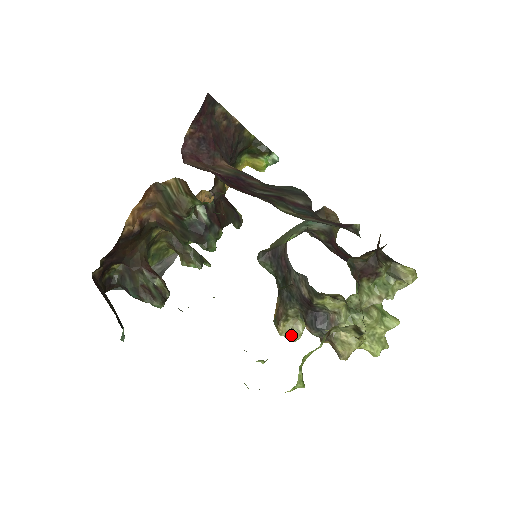
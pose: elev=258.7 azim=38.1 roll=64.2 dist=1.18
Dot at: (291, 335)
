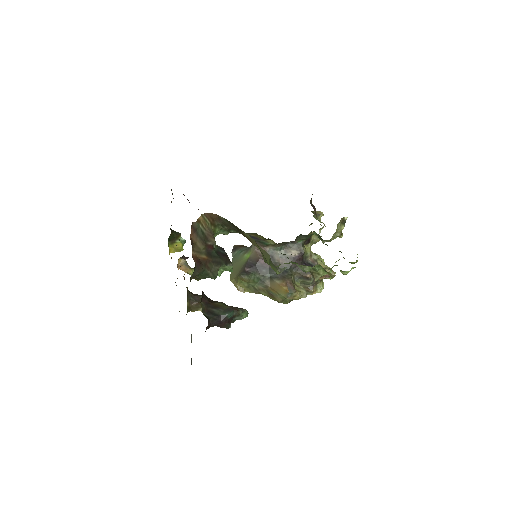
Dot at: (303, 292)
